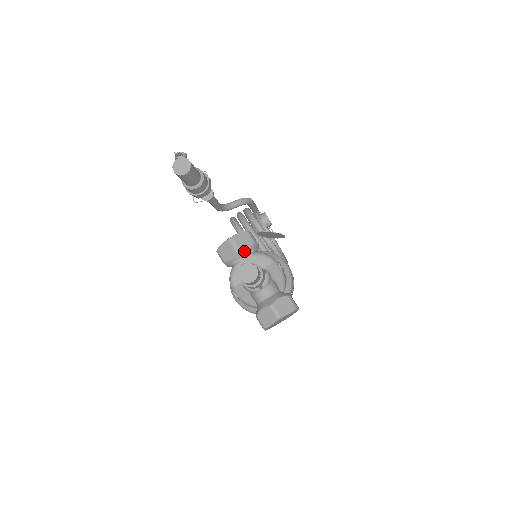
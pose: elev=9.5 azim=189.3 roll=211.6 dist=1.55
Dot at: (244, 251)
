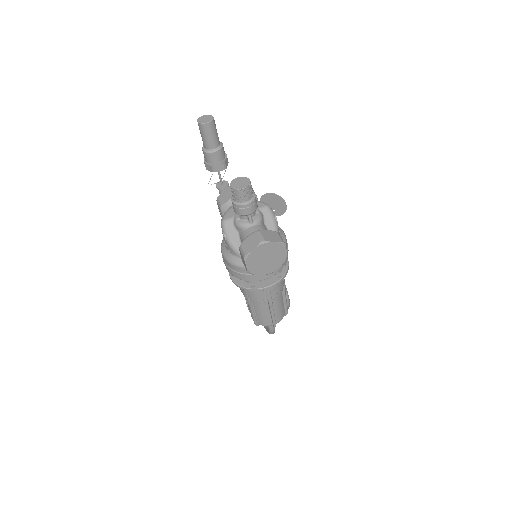
Dot at: occluded
